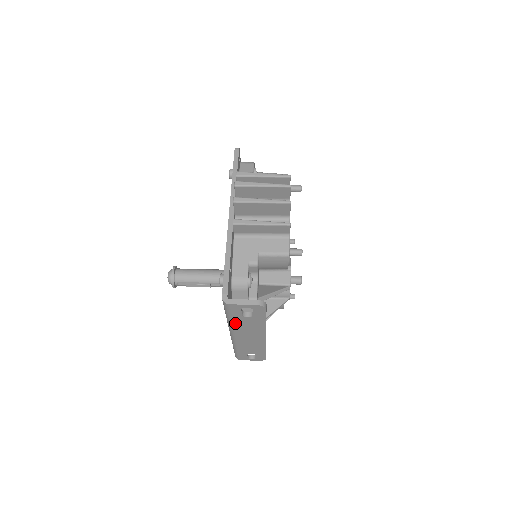
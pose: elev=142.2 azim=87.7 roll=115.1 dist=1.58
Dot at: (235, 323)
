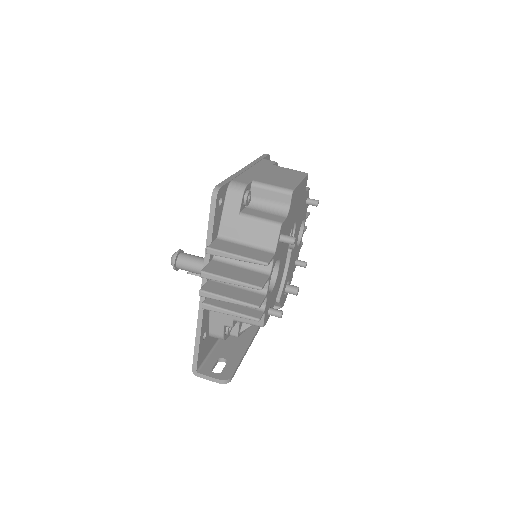
Dot at: occluded
